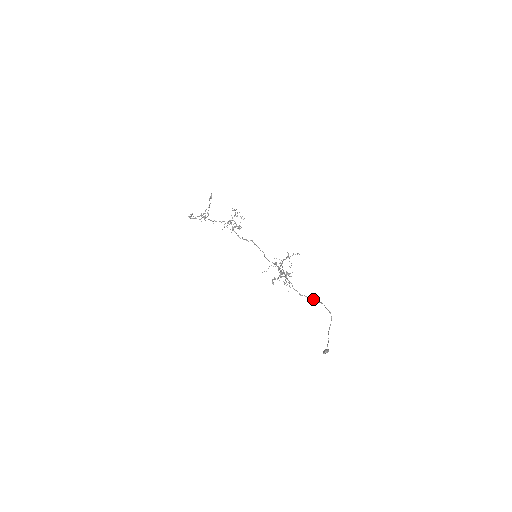
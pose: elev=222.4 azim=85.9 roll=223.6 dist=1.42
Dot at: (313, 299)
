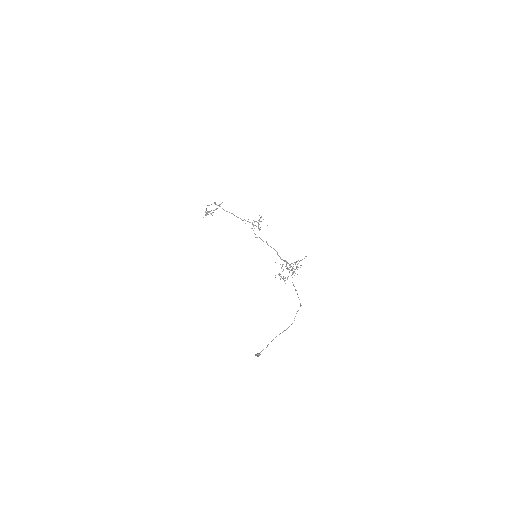
Dot at: occluded
